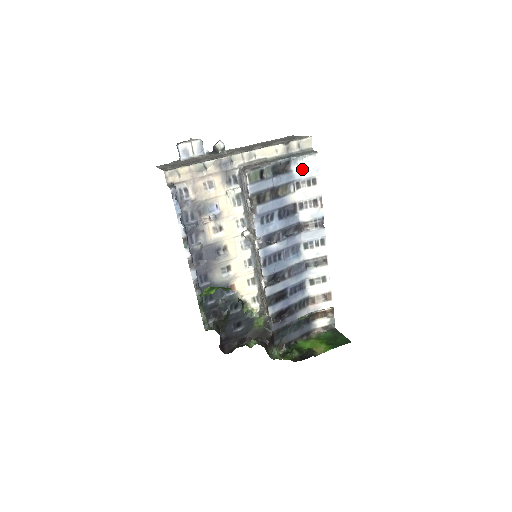
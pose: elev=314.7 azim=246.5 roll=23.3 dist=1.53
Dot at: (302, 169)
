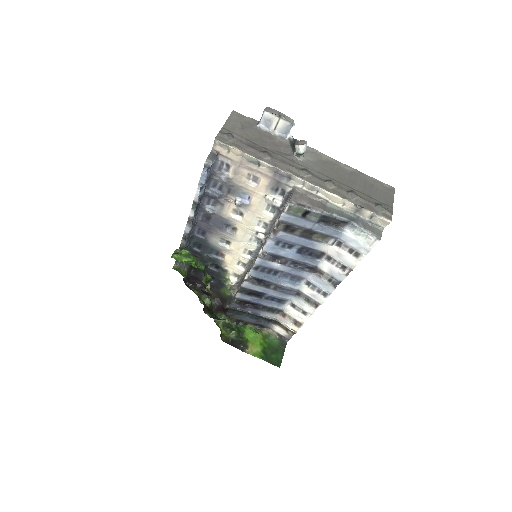
Dot at: (354, 237)
